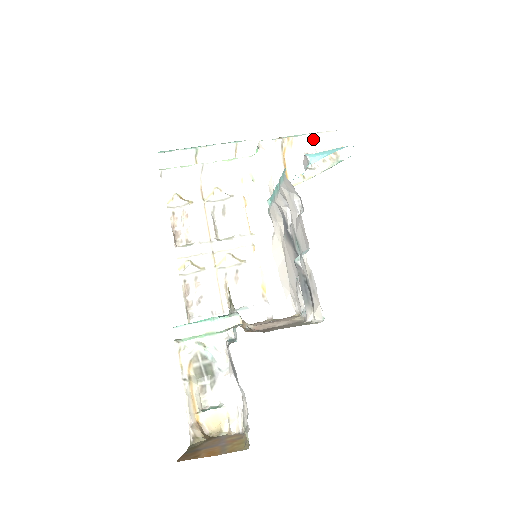
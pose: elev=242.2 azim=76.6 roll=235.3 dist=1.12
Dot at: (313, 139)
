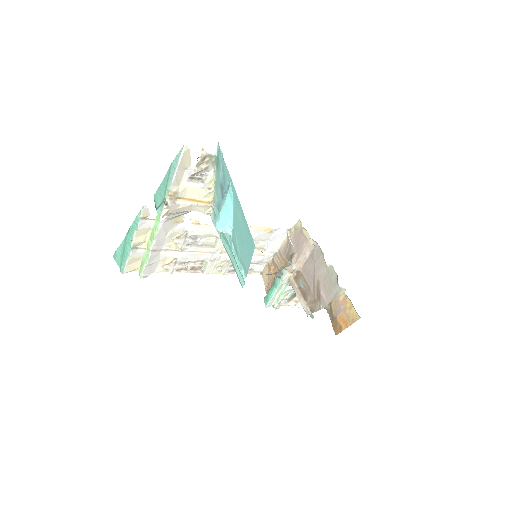
Dot at: (180, 171)
